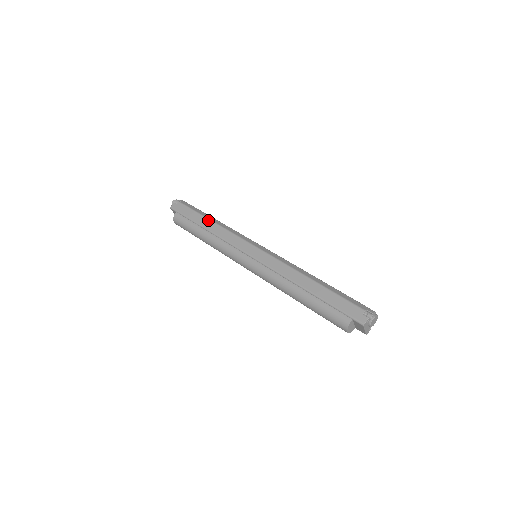
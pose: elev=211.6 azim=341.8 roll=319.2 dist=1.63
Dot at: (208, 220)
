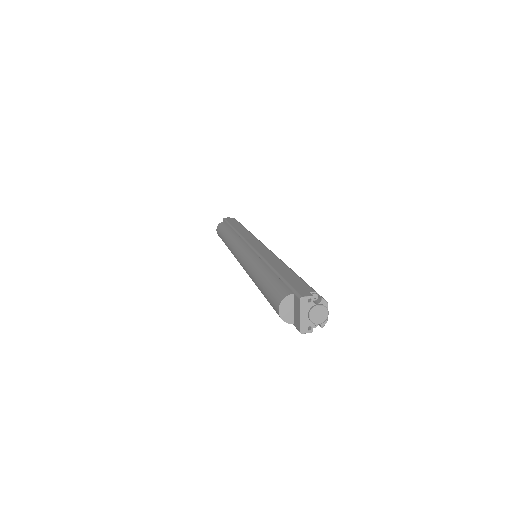
Dot at: (242, 226)
